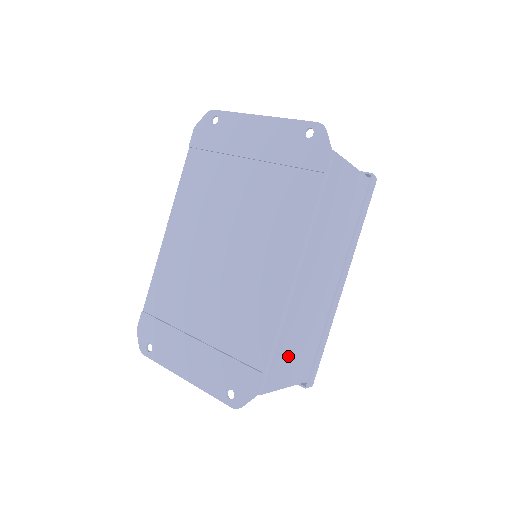
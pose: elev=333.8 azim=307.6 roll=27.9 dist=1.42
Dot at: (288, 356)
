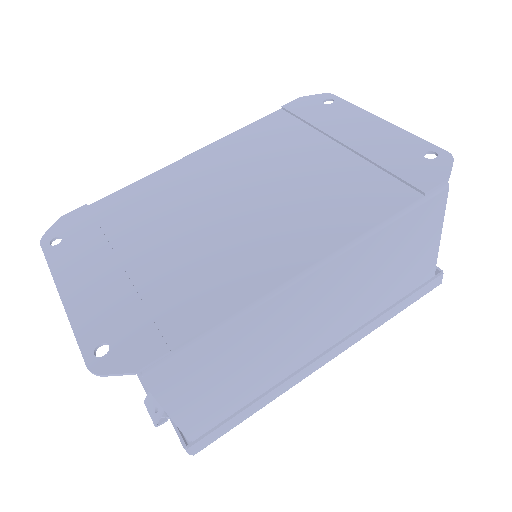
Dot at: (212, 370)
